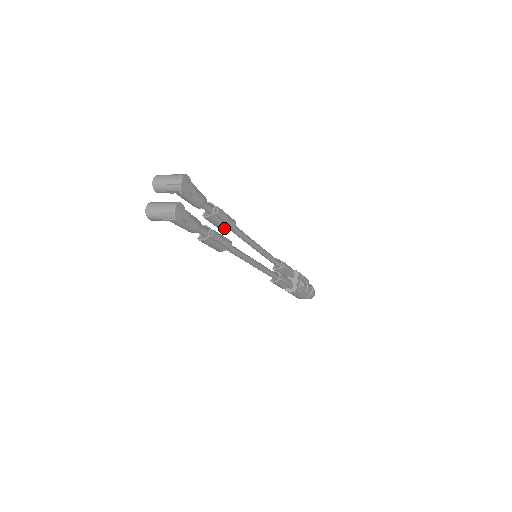
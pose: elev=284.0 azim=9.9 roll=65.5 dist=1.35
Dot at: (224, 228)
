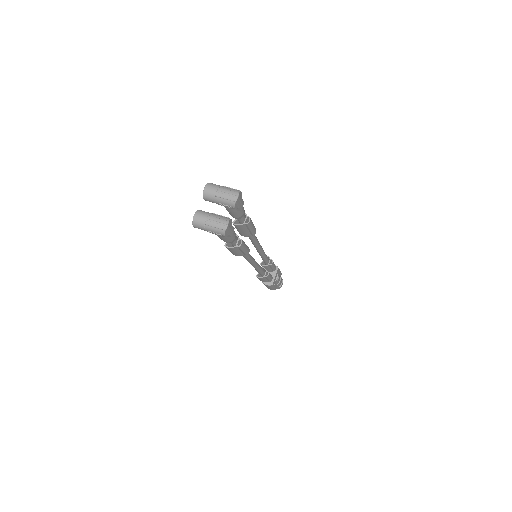
Dot at: (245, 234)
